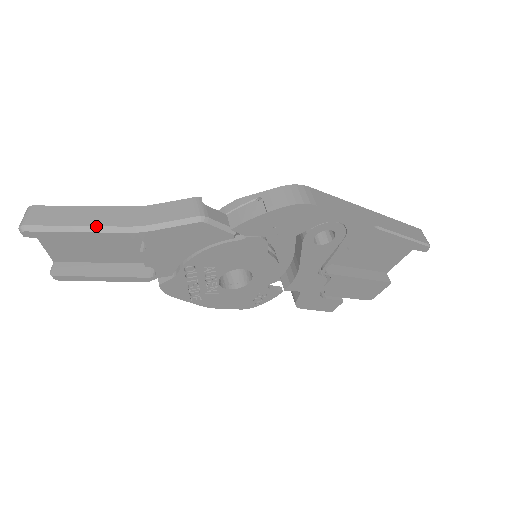
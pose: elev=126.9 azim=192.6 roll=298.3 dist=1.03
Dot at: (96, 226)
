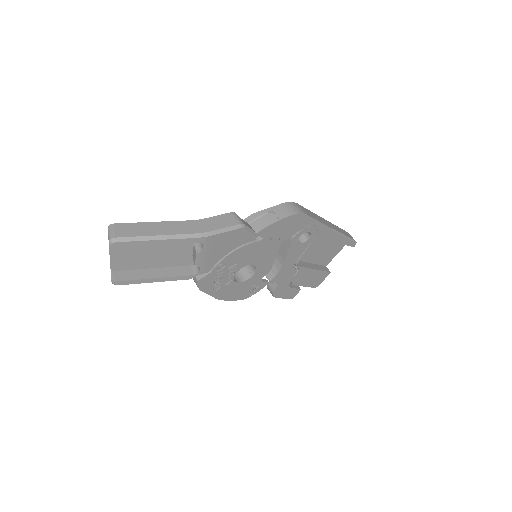
Dot at: (172, 235)
